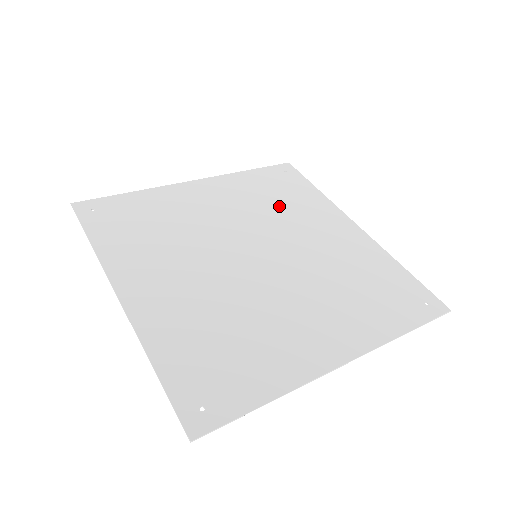
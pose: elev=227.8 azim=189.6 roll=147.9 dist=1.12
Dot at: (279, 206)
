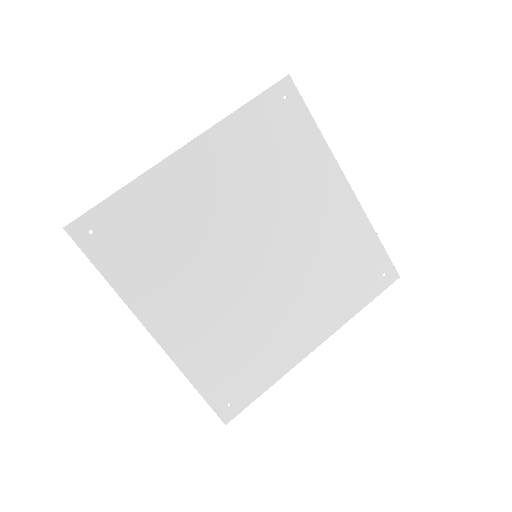
Dot at: (277, 173)
